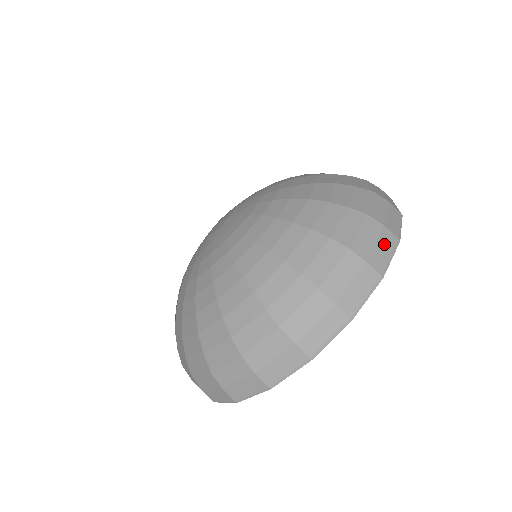
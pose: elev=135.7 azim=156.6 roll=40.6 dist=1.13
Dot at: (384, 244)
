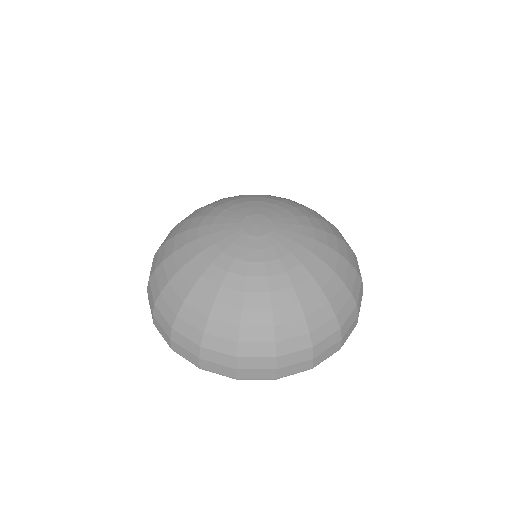
Dot at: (300, 366)
